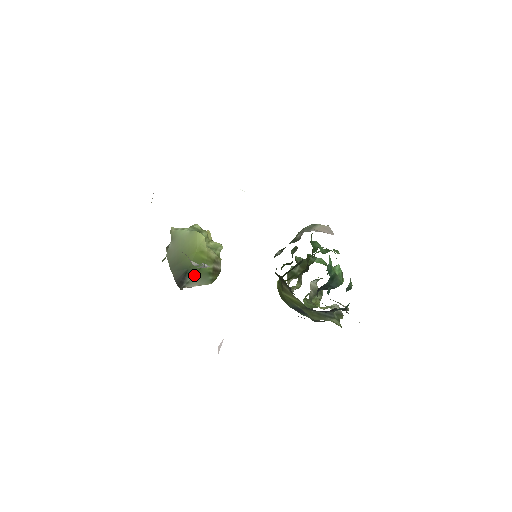
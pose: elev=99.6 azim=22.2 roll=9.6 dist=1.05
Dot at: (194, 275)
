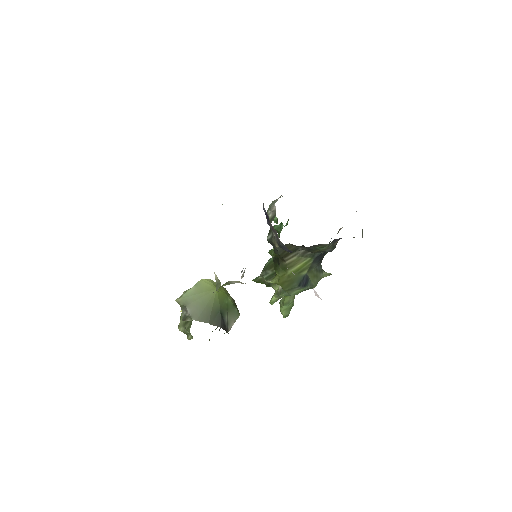
Dot at: (227, 313)
